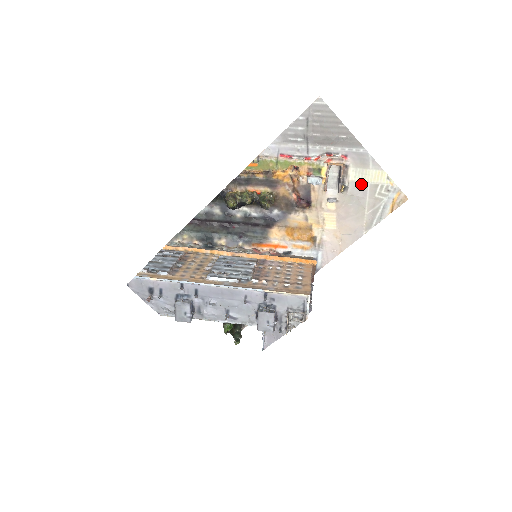
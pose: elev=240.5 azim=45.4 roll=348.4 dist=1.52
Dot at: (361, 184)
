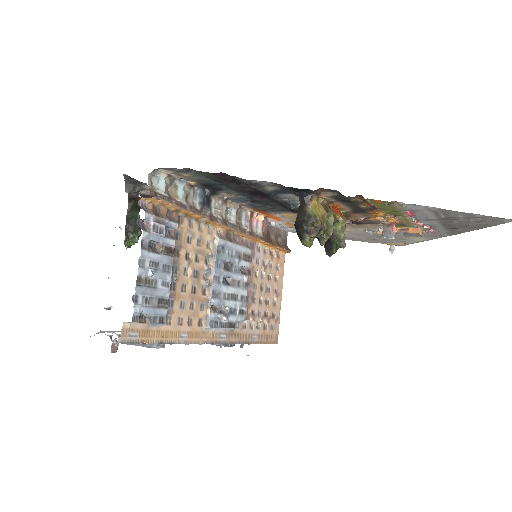
Dot at: (402, 236)
